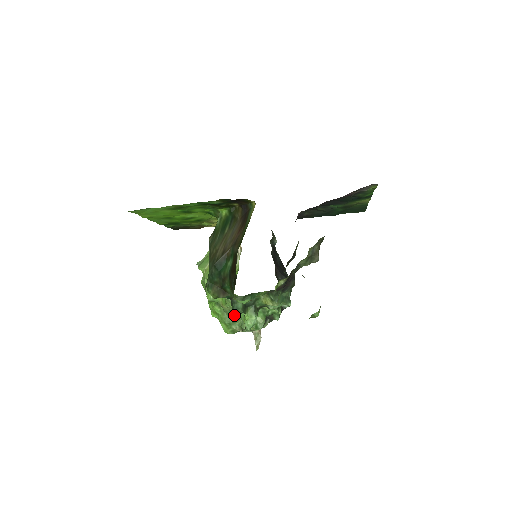
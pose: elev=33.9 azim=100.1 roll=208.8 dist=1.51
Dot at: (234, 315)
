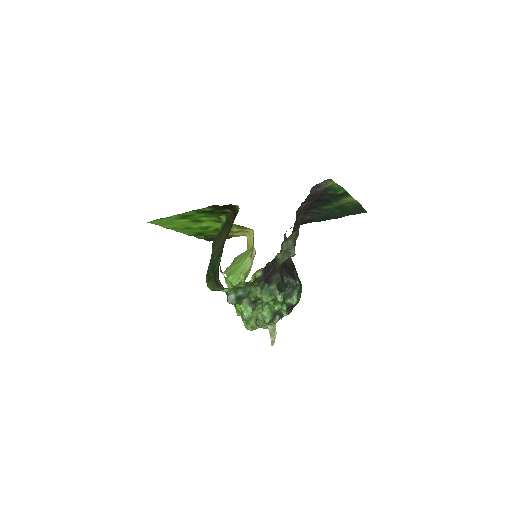
Dot at: occluded
